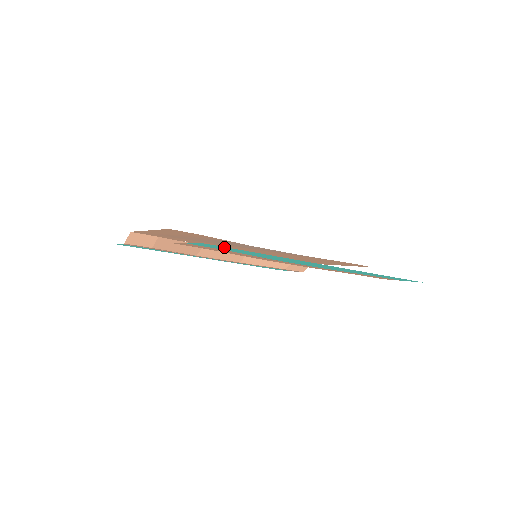
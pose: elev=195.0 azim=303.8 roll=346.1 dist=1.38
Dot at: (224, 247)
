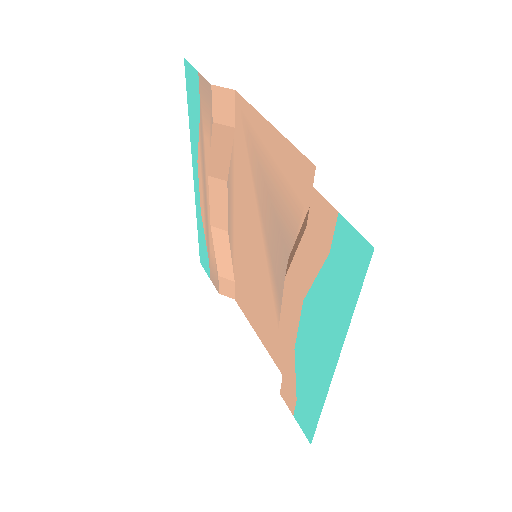
Dot at: (362, 268)
